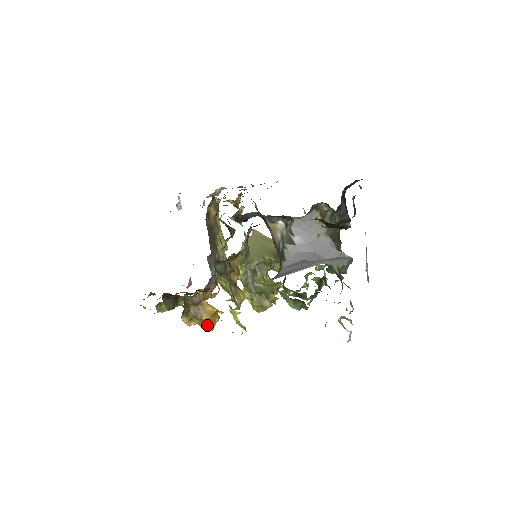
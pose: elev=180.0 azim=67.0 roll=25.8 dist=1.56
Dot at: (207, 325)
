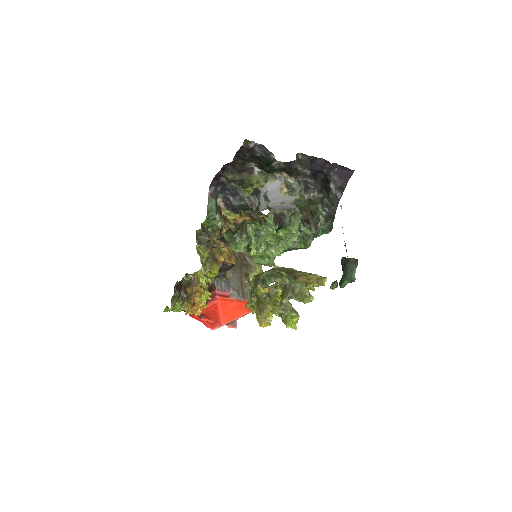
Dot at: occluded
